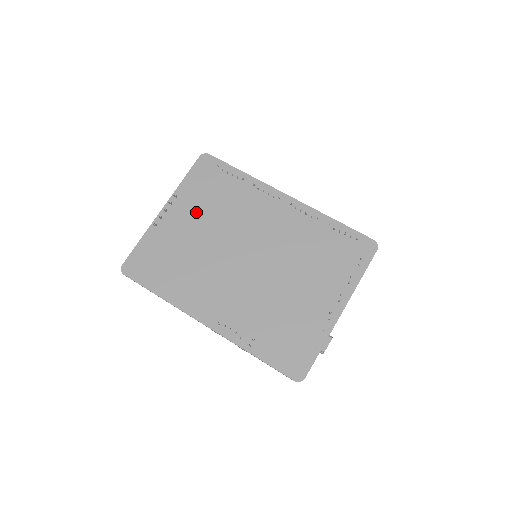
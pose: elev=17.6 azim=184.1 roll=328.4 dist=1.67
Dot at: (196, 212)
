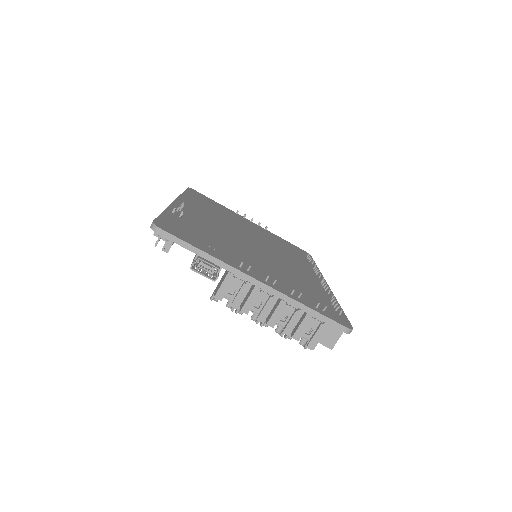
Dot at: (264, 233)
